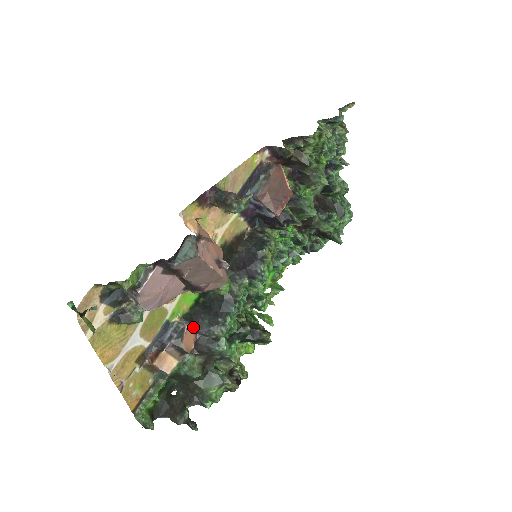
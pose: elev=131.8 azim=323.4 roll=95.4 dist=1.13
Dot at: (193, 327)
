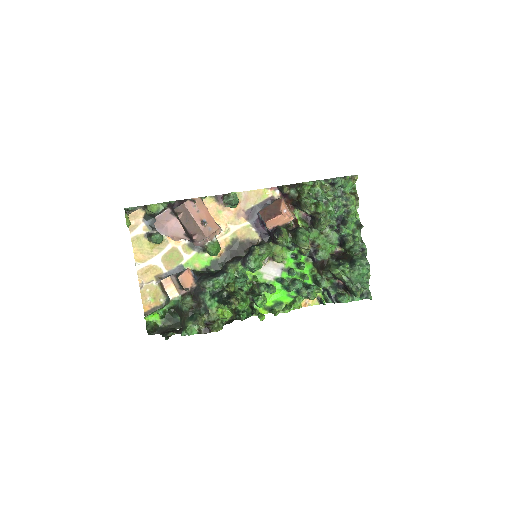
Dot at: (195, 277)
